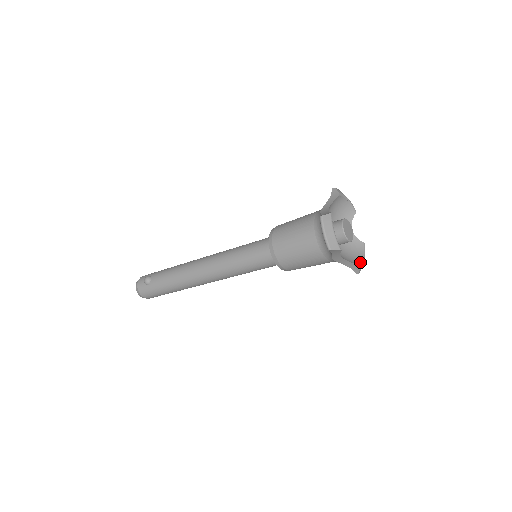
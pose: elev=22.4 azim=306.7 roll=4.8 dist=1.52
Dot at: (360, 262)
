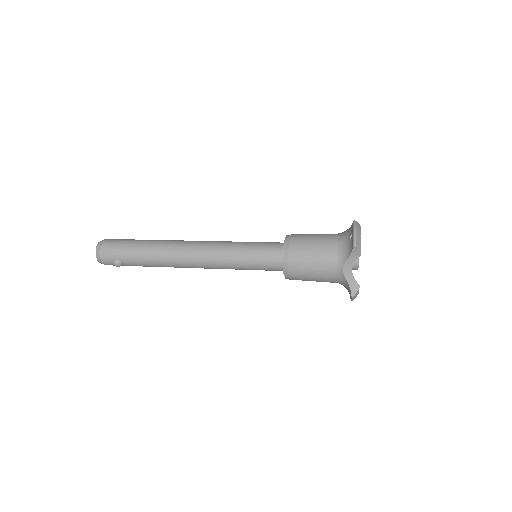
Dot at: occluded
